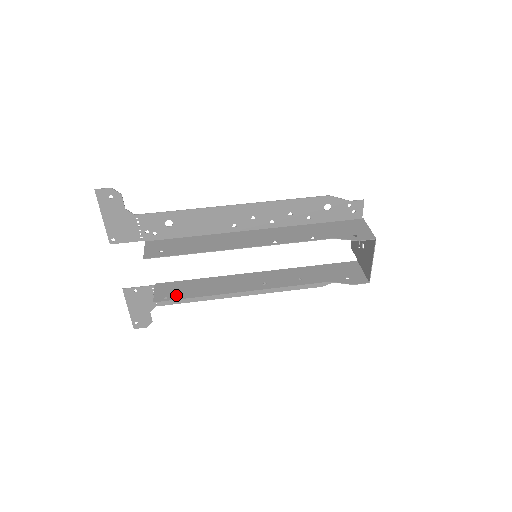
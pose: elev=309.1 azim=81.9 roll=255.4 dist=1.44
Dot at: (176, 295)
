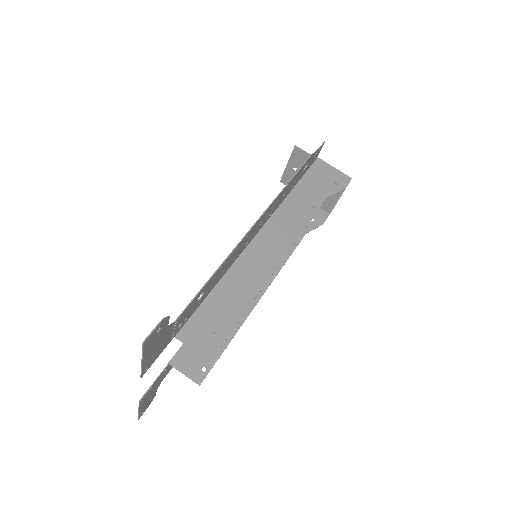
Dot at: occluded
